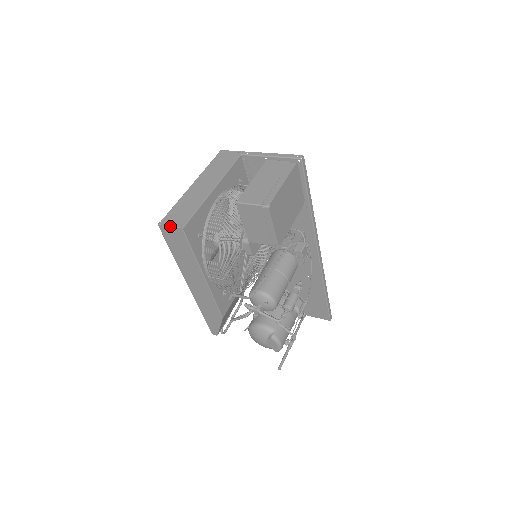
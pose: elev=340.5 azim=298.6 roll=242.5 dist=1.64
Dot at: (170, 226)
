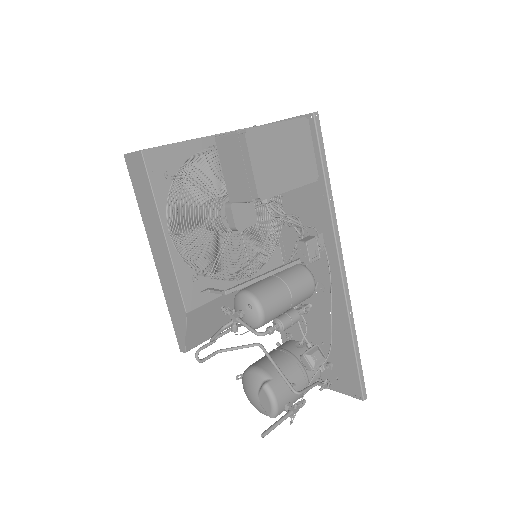
Dot at: (132, 152)
